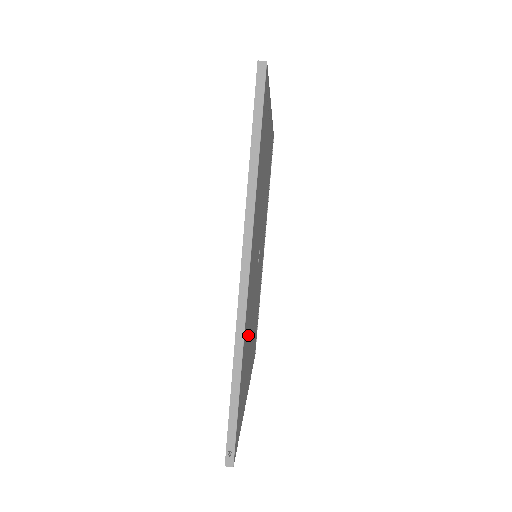
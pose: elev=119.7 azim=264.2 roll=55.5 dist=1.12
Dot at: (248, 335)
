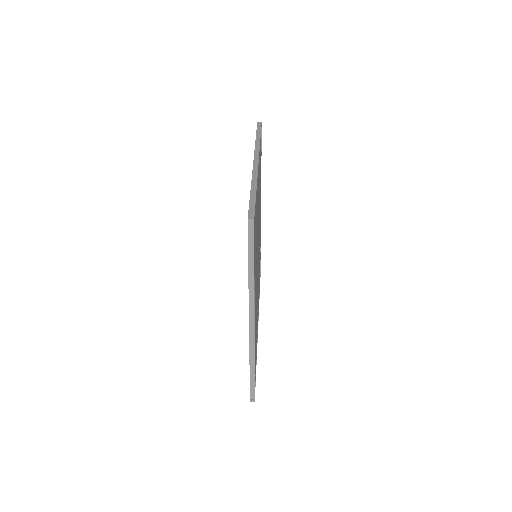
Dot at: occluded
